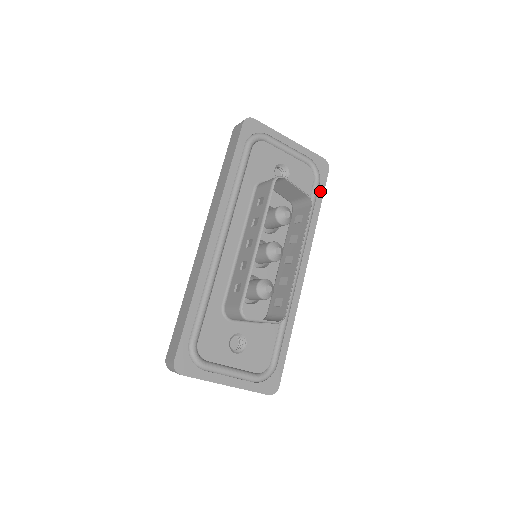
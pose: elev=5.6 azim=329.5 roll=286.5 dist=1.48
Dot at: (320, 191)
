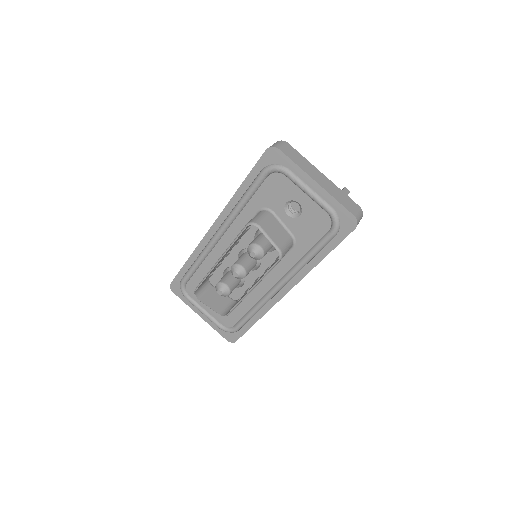
Dot at: (333, 243)
